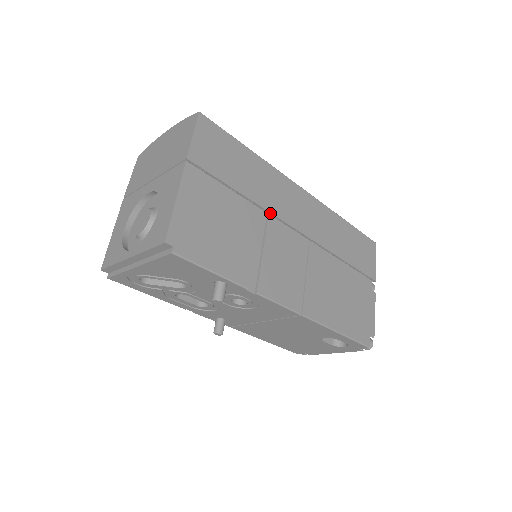
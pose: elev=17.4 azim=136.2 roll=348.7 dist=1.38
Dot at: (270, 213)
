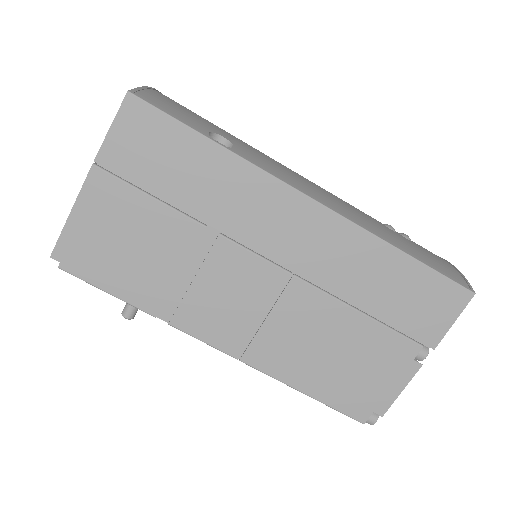
Dot at: (224, 232)
